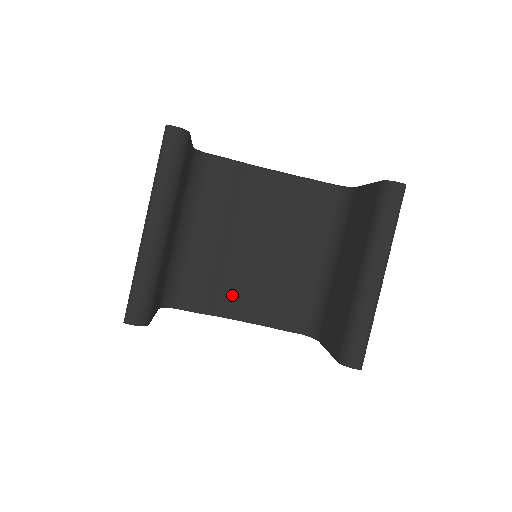
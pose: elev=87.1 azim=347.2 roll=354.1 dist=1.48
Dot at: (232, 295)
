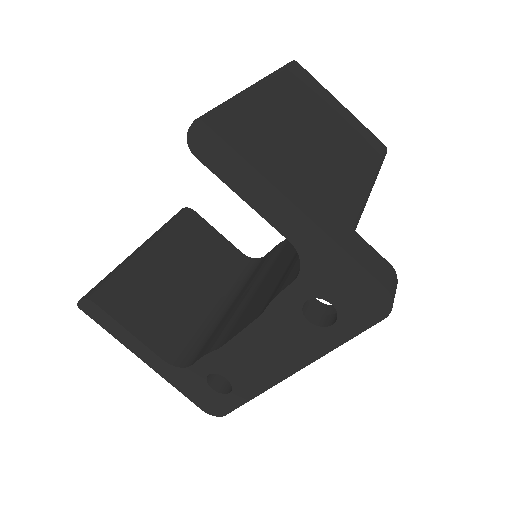
Dot at: (244, 317)
